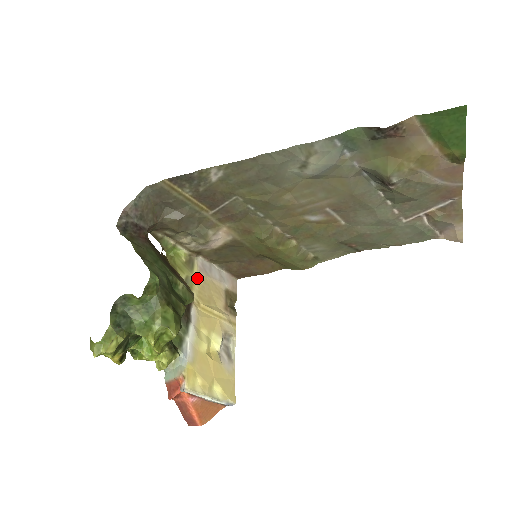
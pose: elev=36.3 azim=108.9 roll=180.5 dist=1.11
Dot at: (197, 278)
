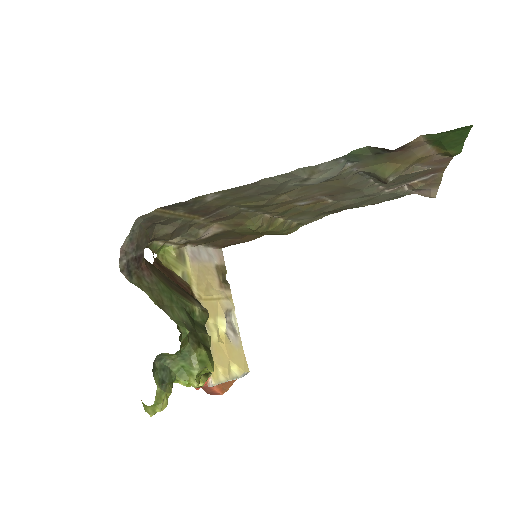
Dot at: (192, 270)
